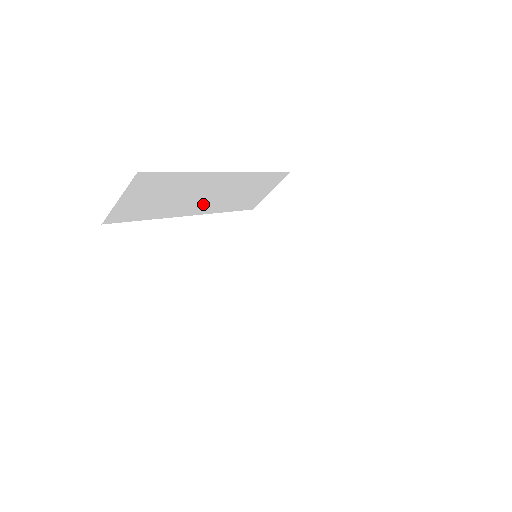
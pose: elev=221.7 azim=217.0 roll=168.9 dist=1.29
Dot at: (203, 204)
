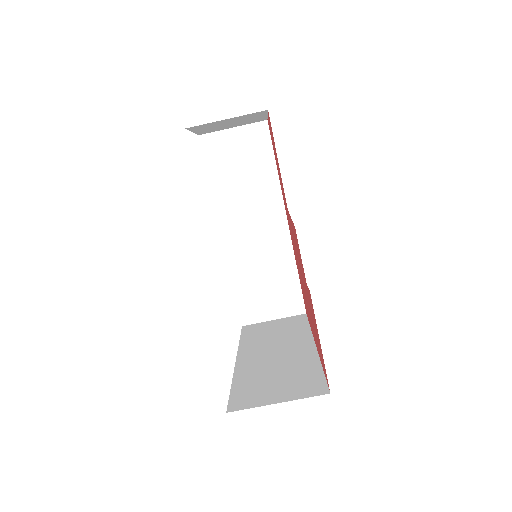
Dot at: (240, 236)
